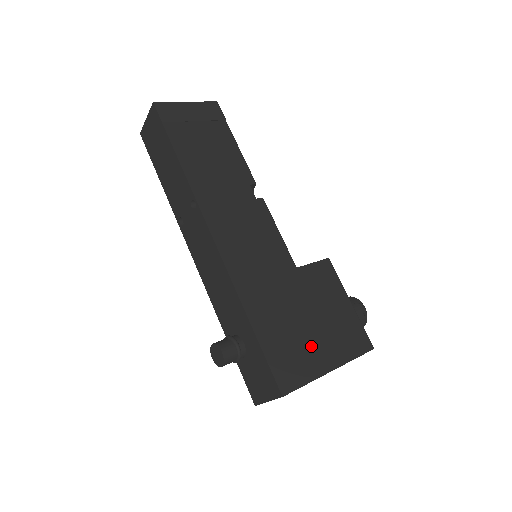
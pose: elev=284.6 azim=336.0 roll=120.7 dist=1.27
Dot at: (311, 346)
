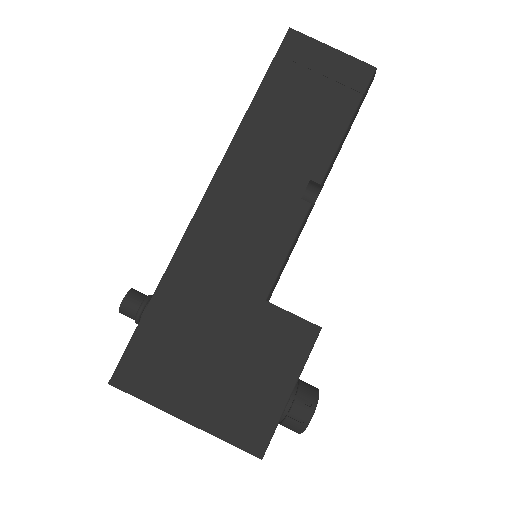
Dot at: (189, 378)
